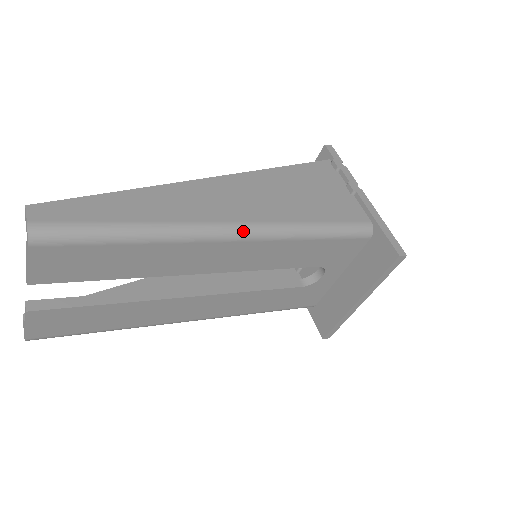
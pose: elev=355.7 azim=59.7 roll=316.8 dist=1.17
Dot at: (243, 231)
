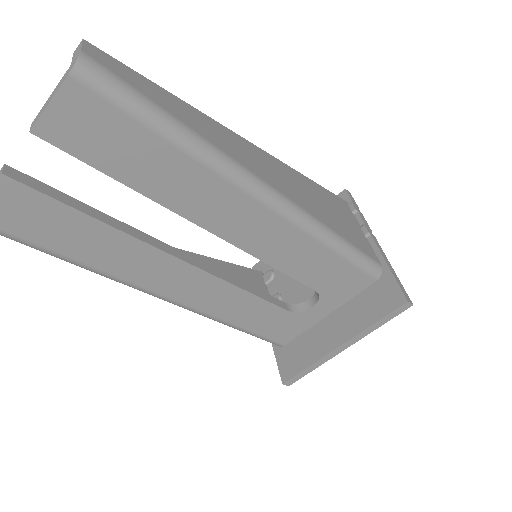
Dot at: (278, 200)
